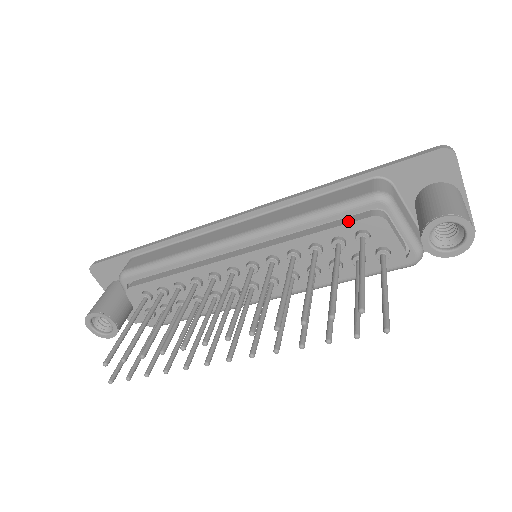
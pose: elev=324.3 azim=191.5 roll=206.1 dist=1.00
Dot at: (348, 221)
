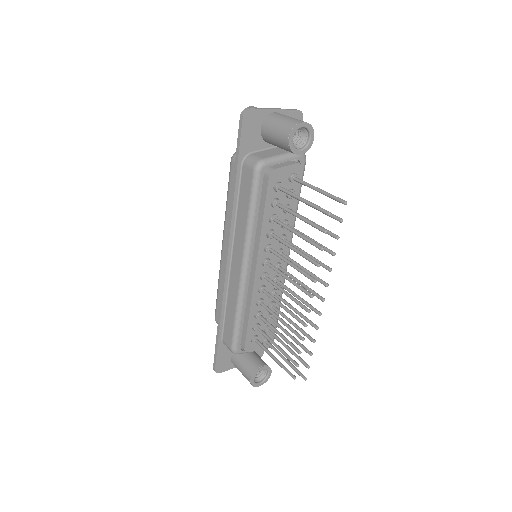
Dot at: (265, 193)
